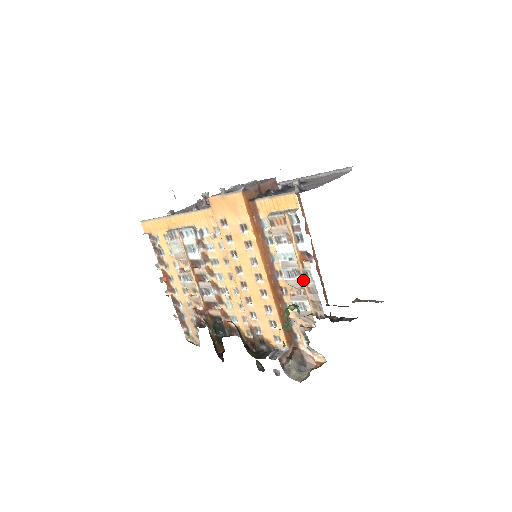
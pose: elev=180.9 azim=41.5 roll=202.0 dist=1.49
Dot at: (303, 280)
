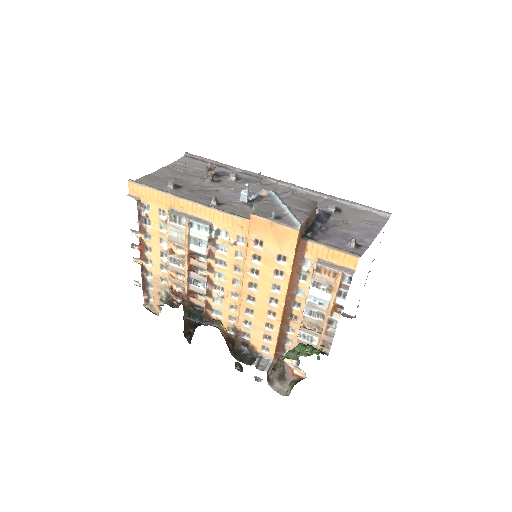
Dot at: (325, 324)
